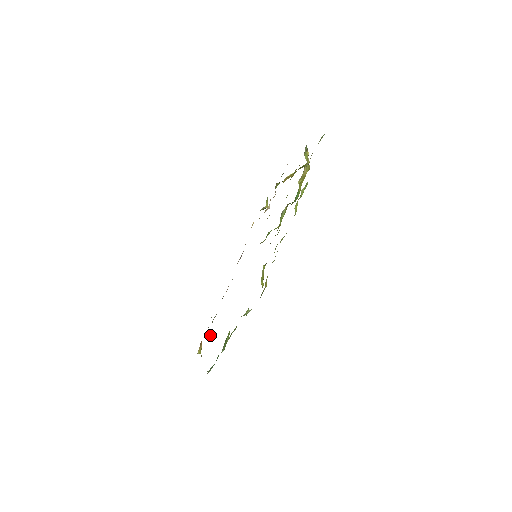
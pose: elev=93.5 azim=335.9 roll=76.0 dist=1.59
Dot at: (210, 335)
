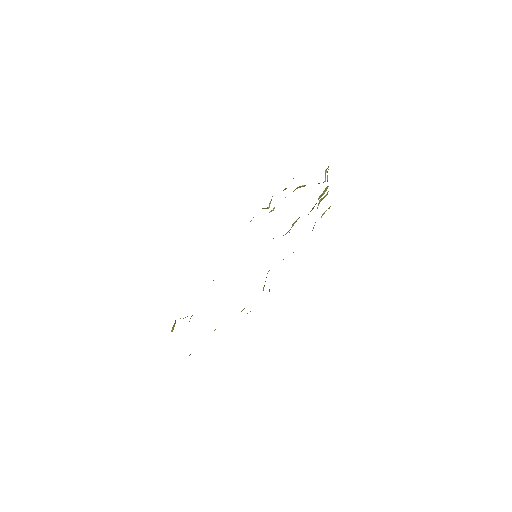
Dot at: (190, 318)
